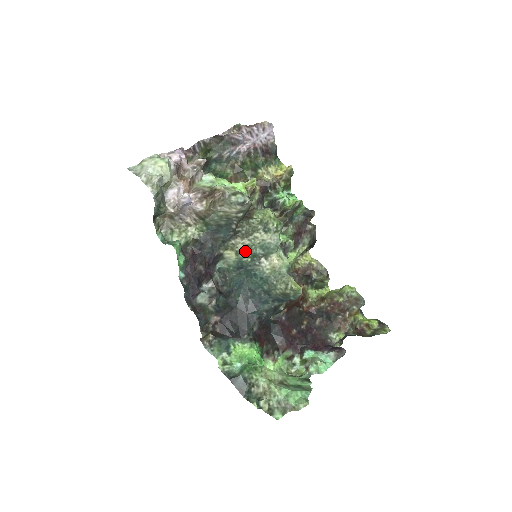
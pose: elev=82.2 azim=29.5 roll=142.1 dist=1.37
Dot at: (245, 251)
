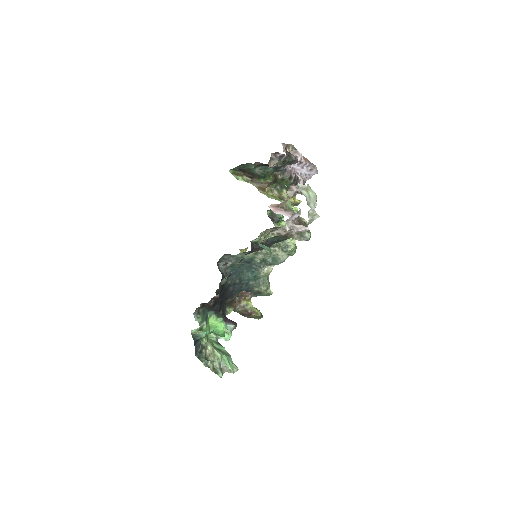
Dot at: (261, 255)
